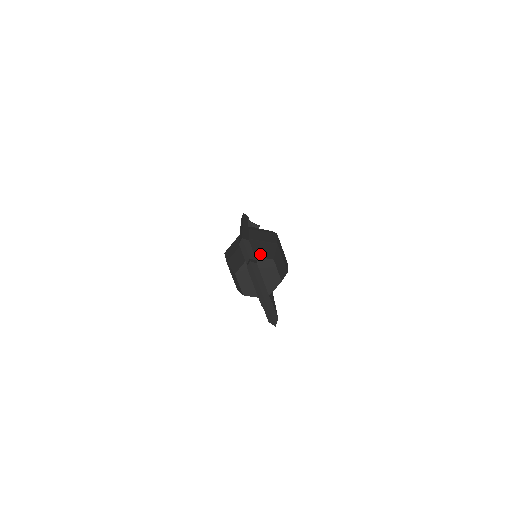
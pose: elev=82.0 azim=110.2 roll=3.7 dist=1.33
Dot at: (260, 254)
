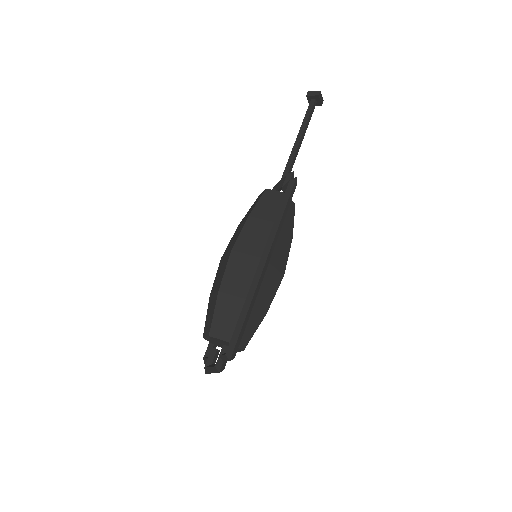
Dot at: occluded
